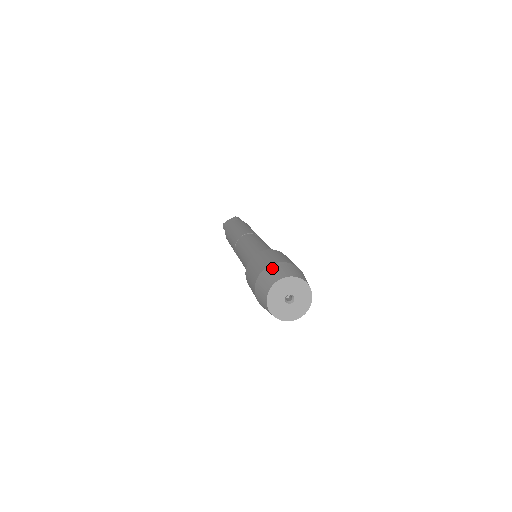
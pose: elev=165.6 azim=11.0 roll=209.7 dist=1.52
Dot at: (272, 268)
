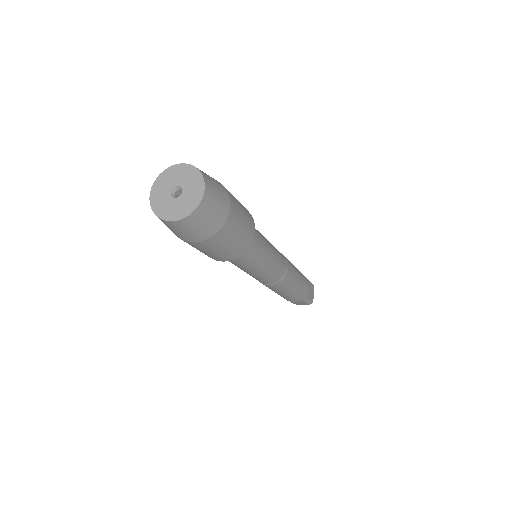
Dot at: occluded
